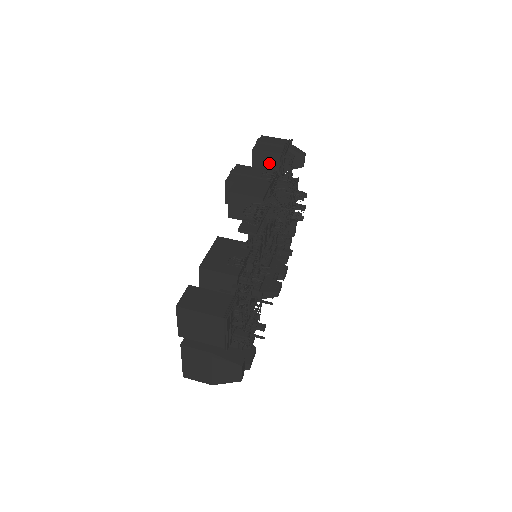
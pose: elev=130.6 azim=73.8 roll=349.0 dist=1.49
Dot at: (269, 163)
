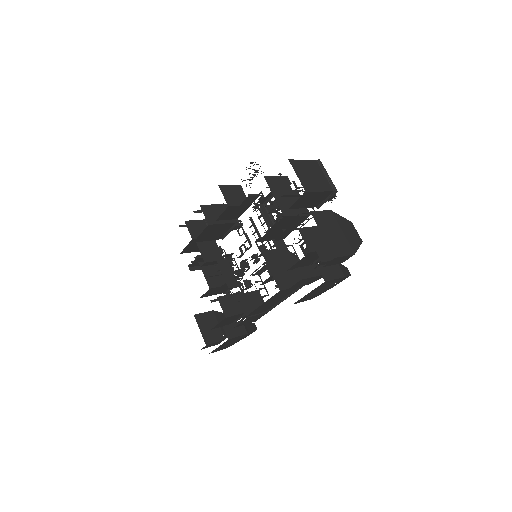
Dot at: (200, 229)
